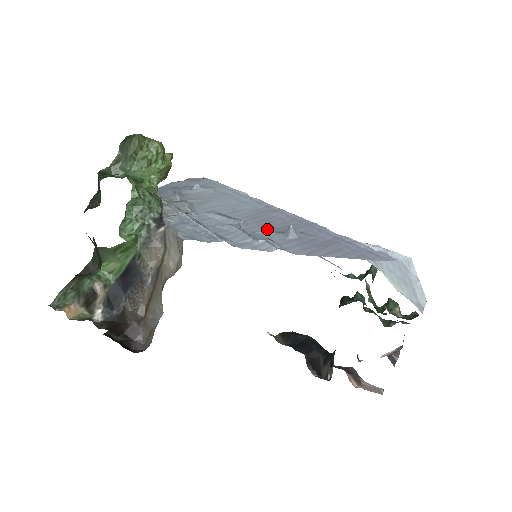
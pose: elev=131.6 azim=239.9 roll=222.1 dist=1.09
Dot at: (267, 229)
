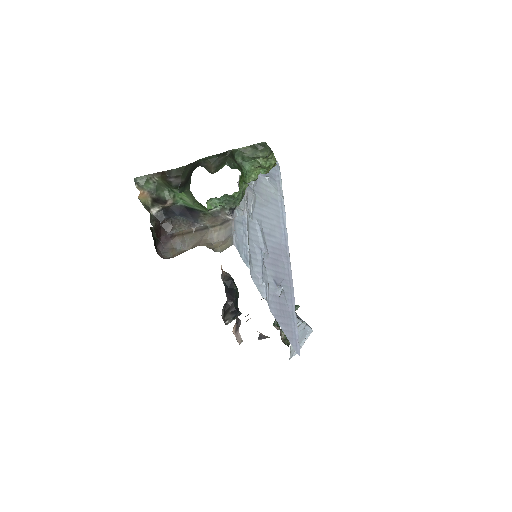
Dot at: (273, 273)
